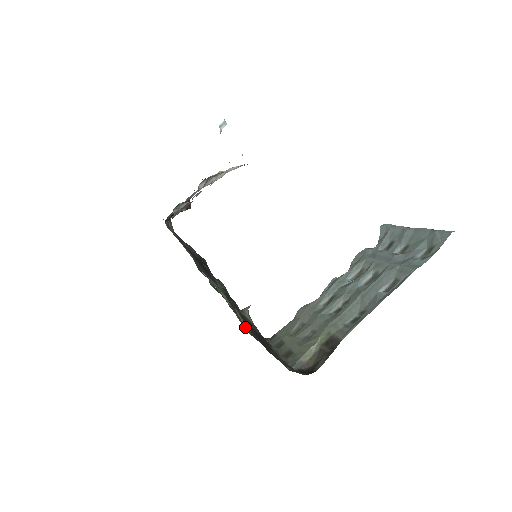
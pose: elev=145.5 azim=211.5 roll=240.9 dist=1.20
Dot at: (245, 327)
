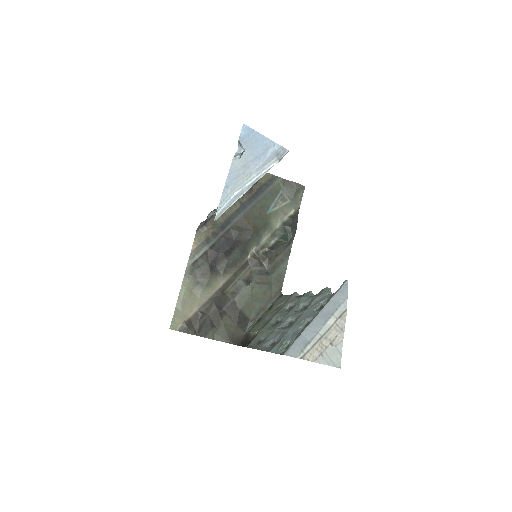
Dot at: (179, 324)
